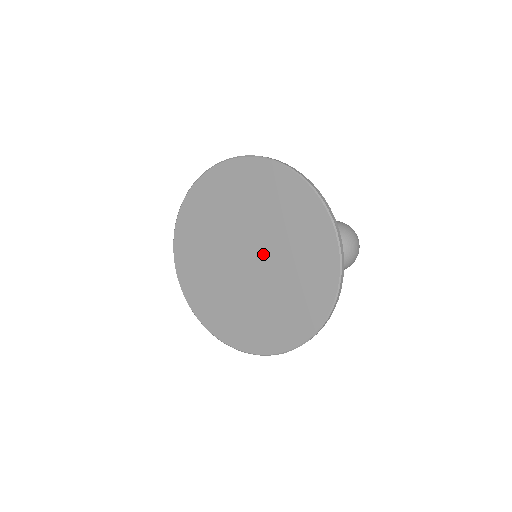
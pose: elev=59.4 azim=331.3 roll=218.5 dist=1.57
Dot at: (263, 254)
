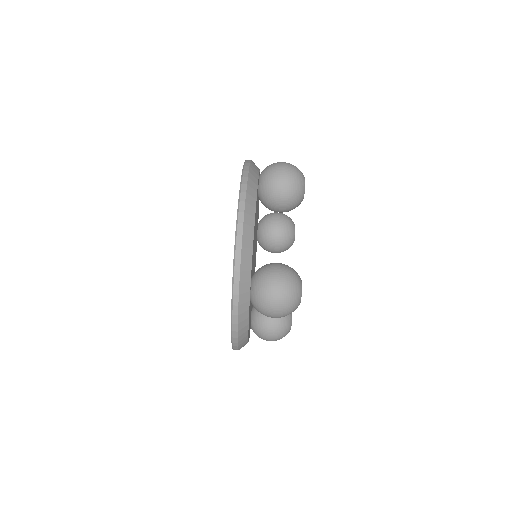
Dot at: occluded
